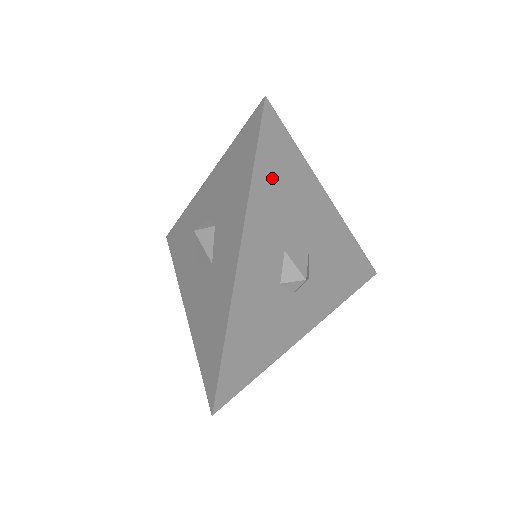
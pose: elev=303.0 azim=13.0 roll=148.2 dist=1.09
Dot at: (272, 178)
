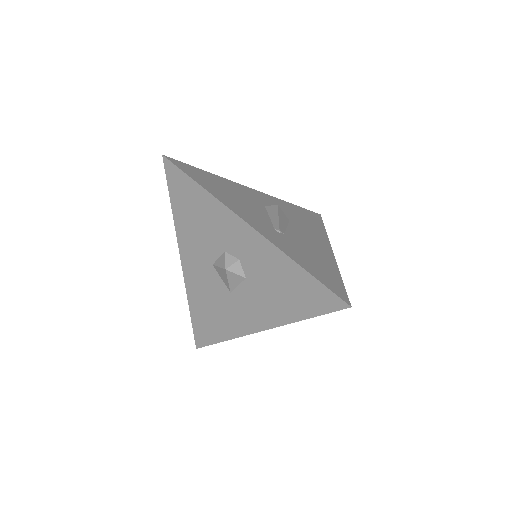
Dot at: occluded
